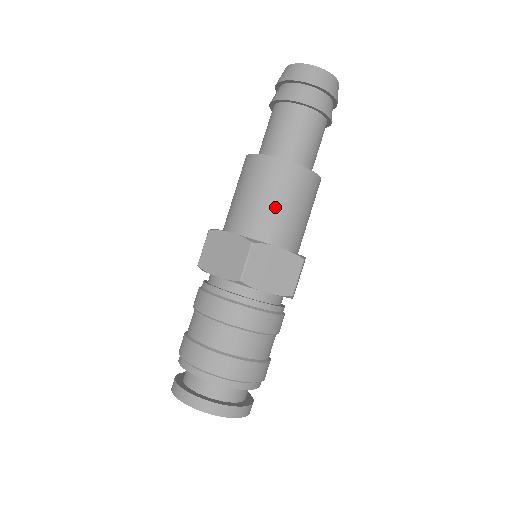
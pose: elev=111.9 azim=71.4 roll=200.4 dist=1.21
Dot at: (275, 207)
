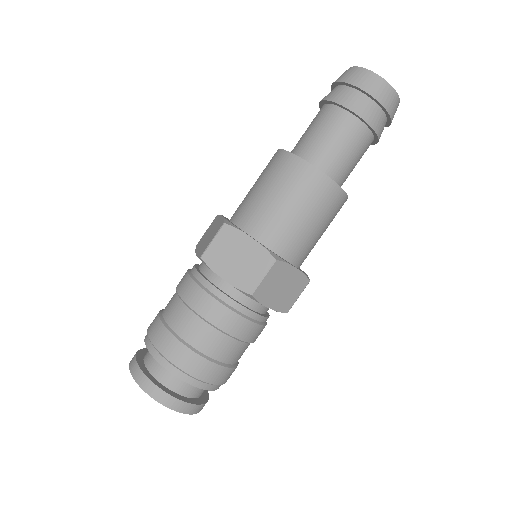
Dot at: (304, 224)
